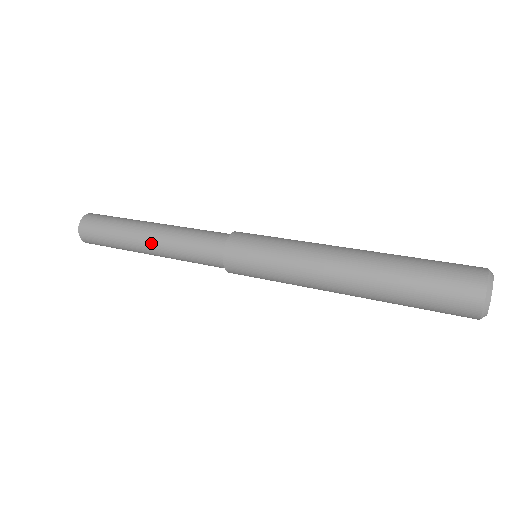
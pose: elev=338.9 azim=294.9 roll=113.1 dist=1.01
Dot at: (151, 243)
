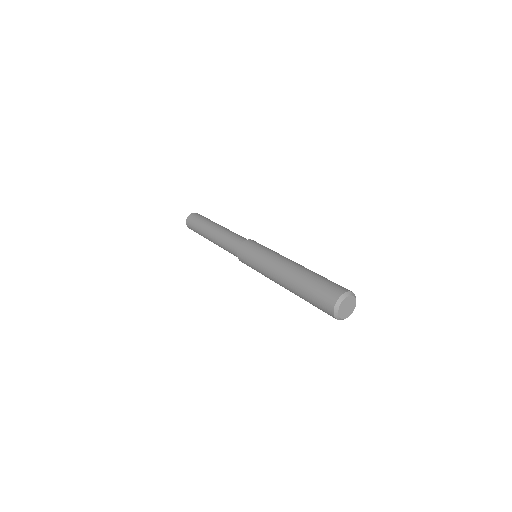
Dot at: (217, 228)
